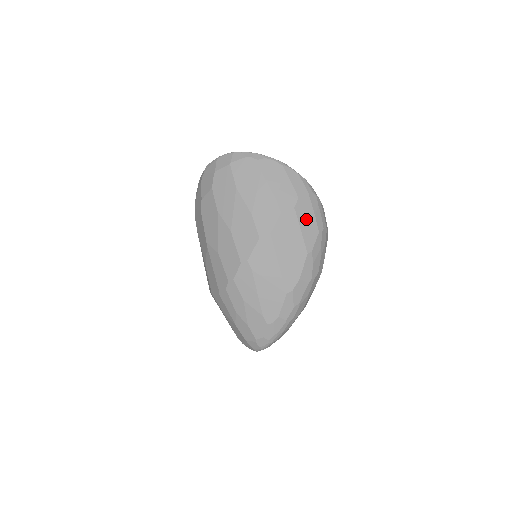
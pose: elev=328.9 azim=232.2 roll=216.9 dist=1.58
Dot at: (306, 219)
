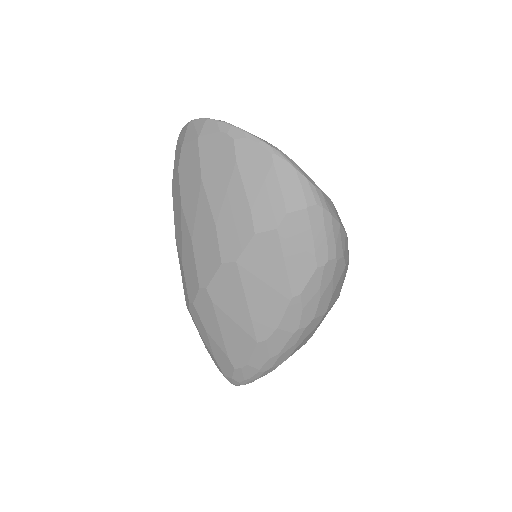
Dot at: (296, 246)
